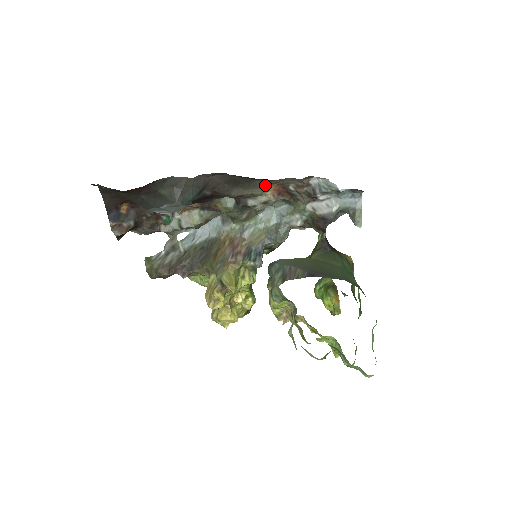
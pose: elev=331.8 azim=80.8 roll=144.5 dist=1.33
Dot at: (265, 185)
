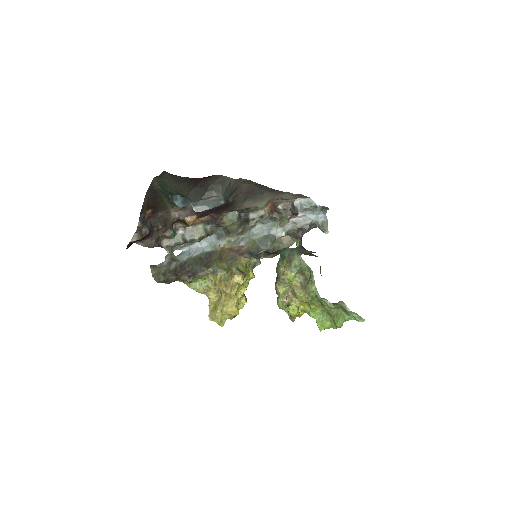
Dot at: (269, 199)
